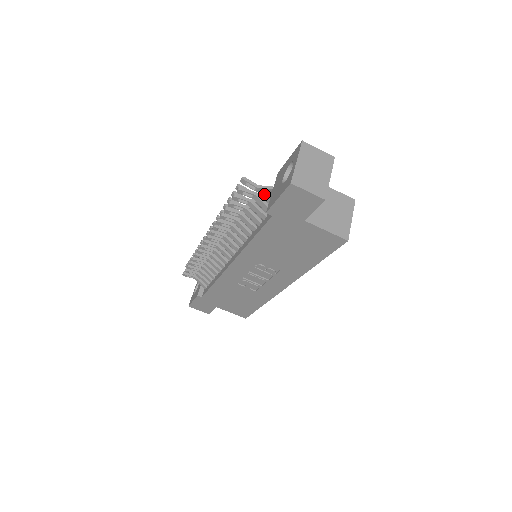
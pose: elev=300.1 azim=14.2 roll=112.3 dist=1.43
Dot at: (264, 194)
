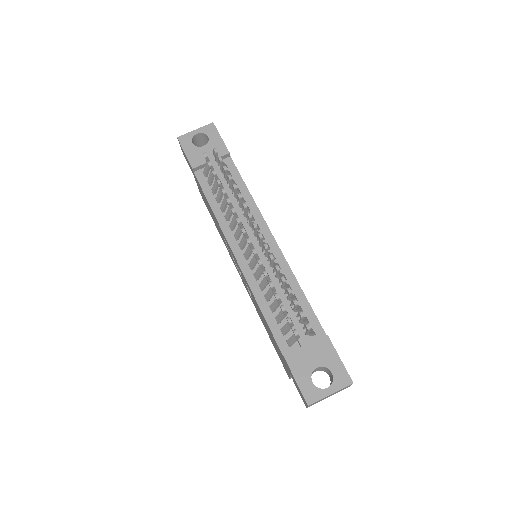
Dot at: (305, 323)
